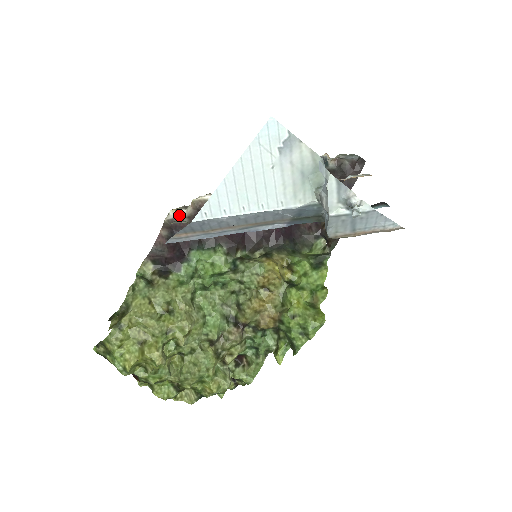
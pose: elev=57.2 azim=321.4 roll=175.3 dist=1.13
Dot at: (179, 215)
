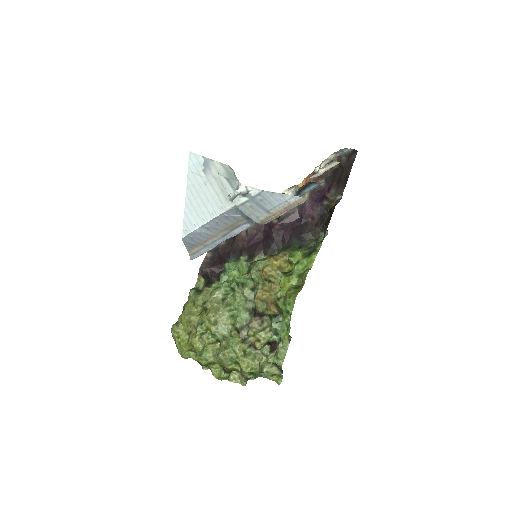
Dot at: occluded
